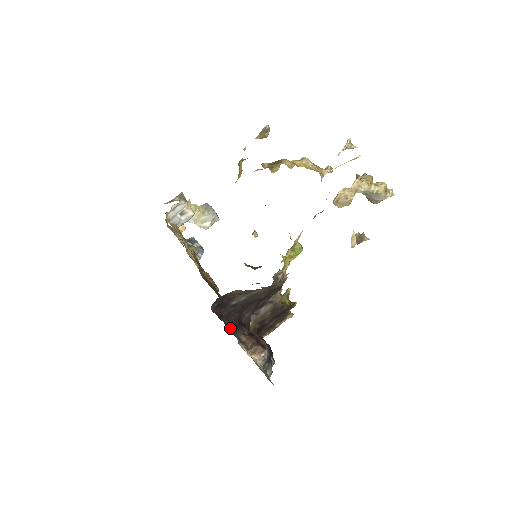
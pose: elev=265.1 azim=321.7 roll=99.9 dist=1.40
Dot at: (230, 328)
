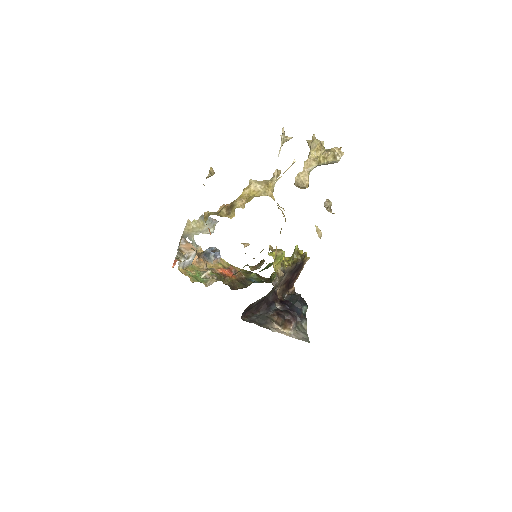
Dot at: (262, 320)
